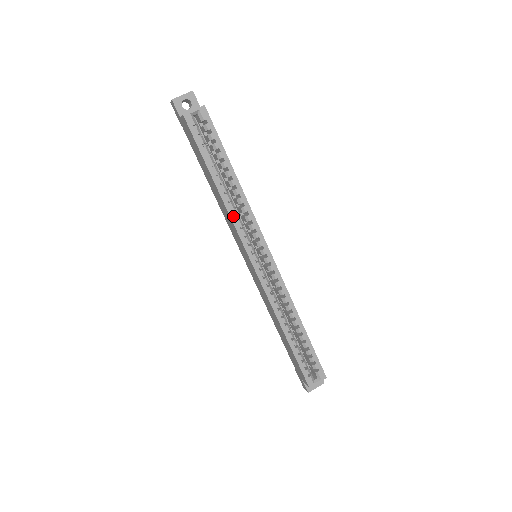
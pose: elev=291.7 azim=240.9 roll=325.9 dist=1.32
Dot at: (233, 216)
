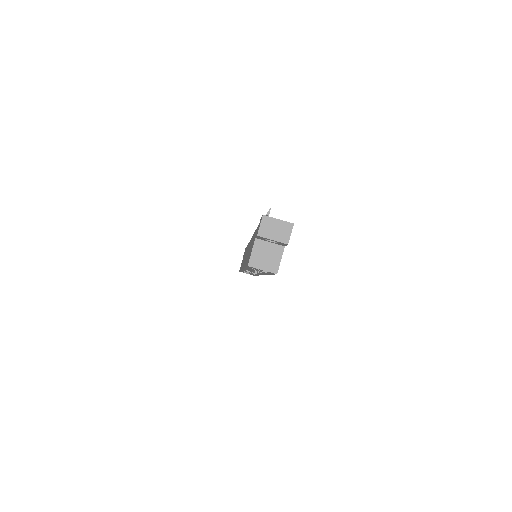
Dot at: (246, 269)
